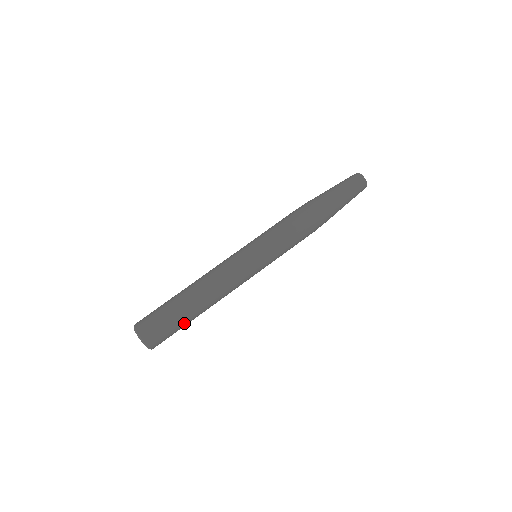
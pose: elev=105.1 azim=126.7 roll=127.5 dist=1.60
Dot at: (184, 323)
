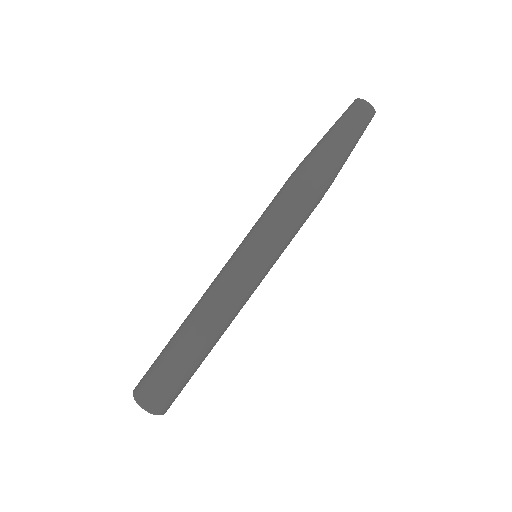
Dot at: (192, 371)
